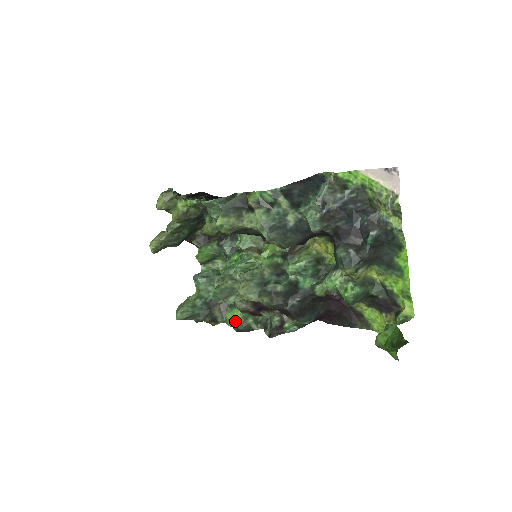
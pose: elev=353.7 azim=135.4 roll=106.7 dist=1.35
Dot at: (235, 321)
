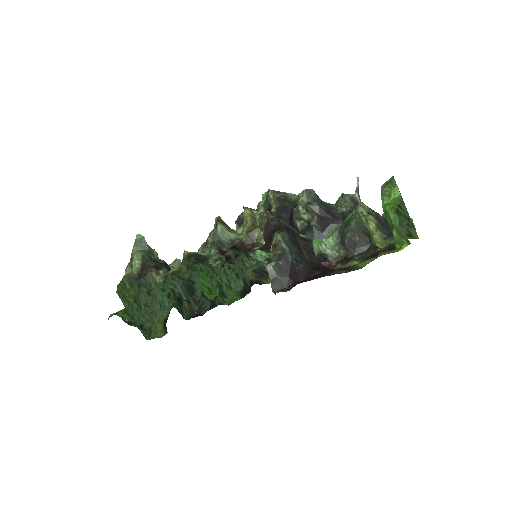
Dot at: occluded
